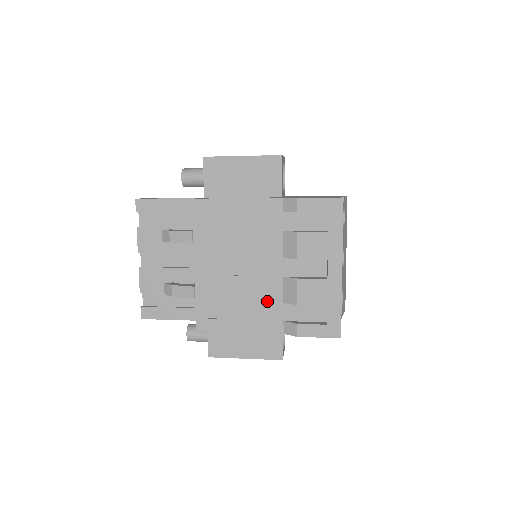
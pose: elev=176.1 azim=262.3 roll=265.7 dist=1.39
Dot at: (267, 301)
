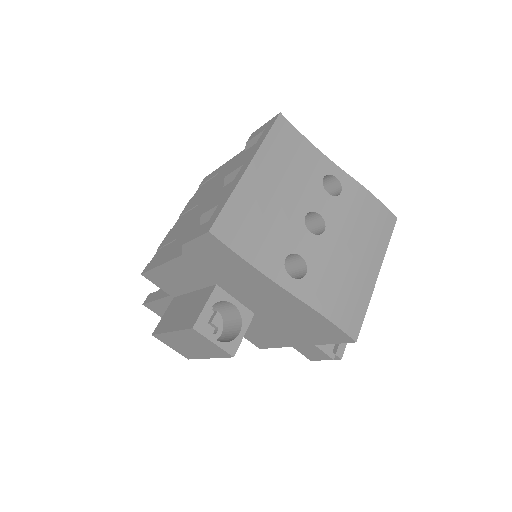
Dot at: (192, 229)
